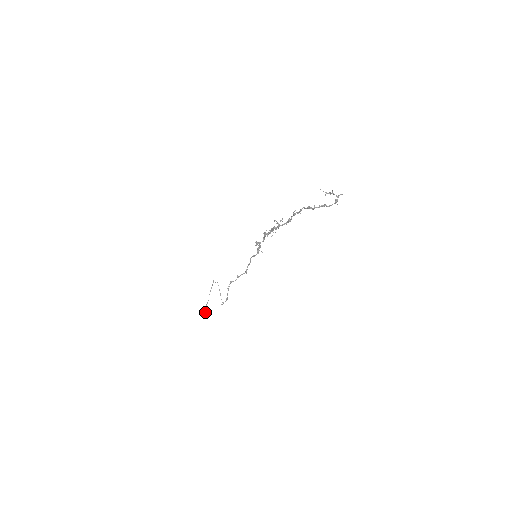
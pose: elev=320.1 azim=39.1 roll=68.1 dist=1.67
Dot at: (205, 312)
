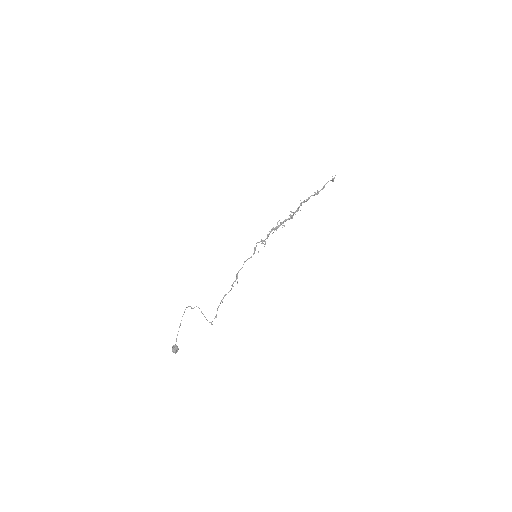
Dot at: (178, 349)
